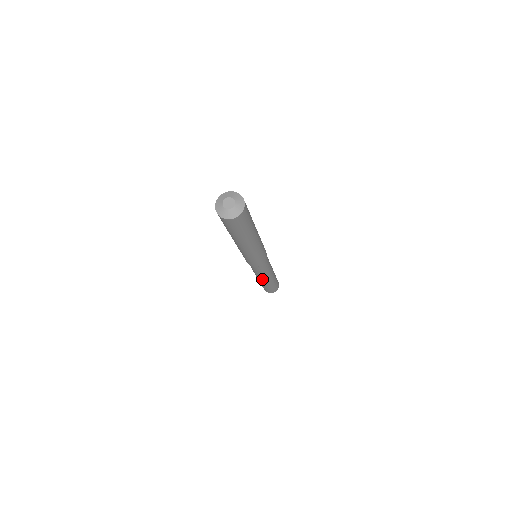
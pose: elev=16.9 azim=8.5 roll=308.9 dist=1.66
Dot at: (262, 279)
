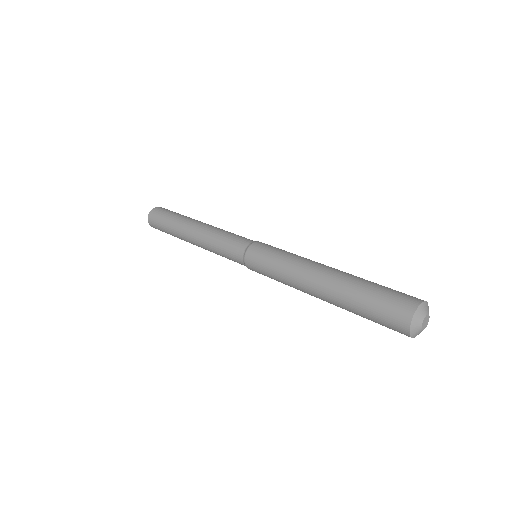
Dot at: (202, 247)
